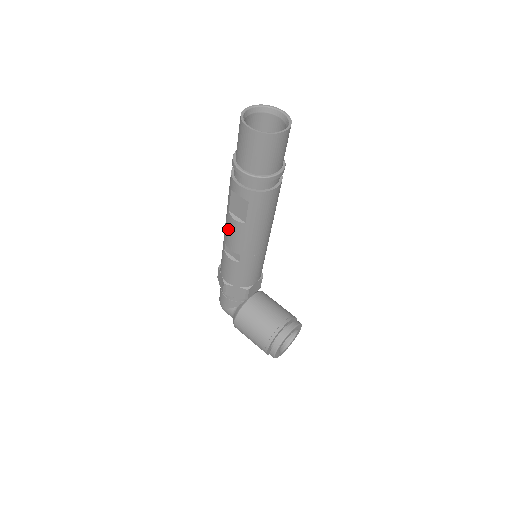
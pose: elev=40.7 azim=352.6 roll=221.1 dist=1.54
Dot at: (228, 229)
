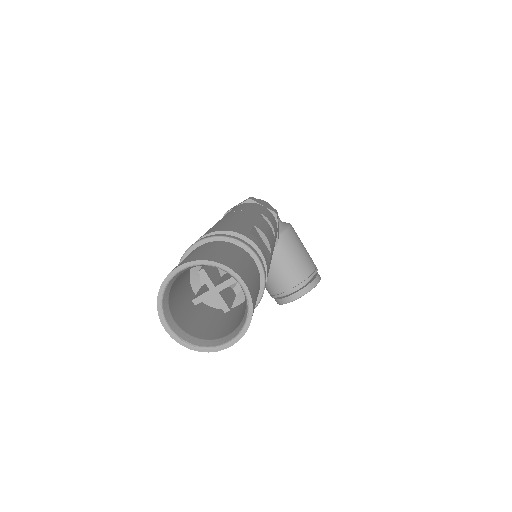
Dot at: occluded
